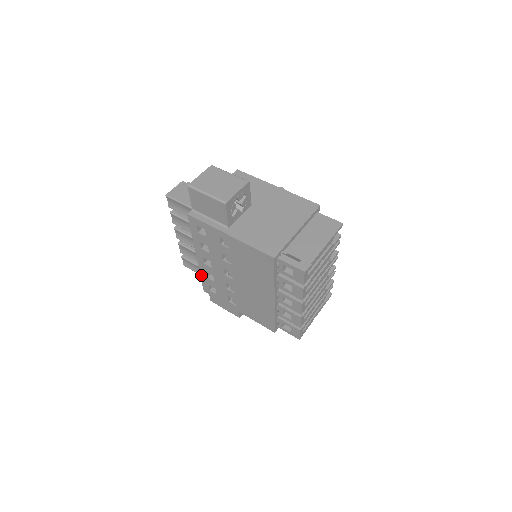
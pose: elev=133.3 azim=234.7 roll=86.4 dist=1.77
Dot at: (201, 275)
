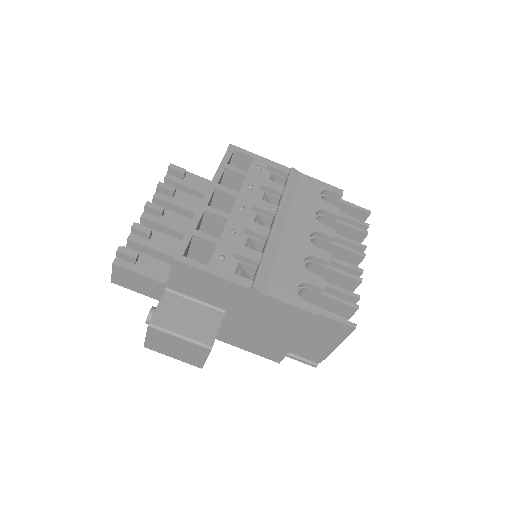
Dot at: occluded
